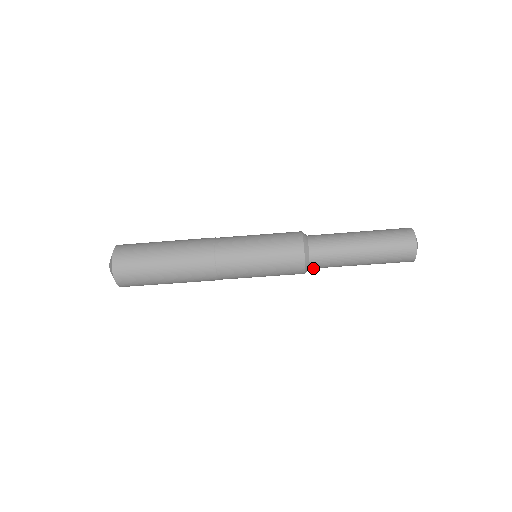
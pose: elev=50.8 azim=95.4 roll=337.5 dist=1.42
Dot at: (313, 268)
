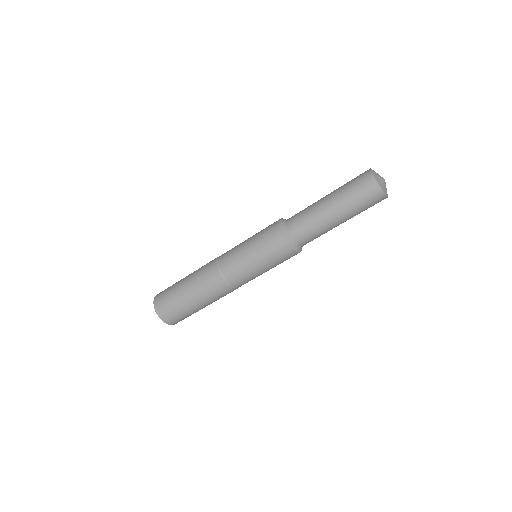
Dot at: (297, 239)
